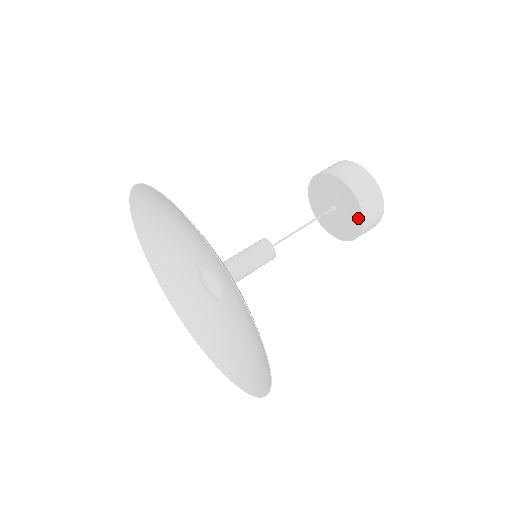
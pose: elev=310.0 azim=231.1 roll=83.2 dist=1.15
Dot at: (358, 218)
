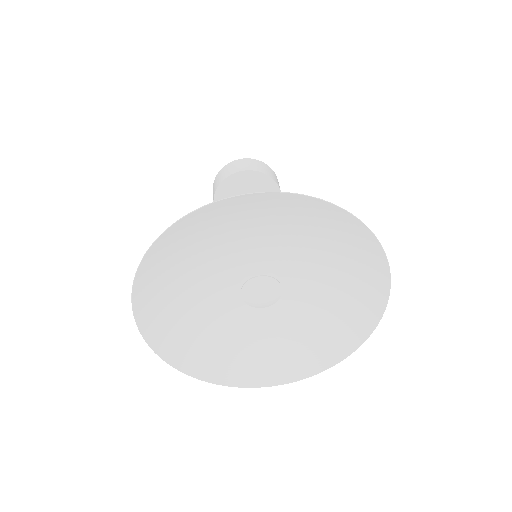
Dot at: (261, 178)
